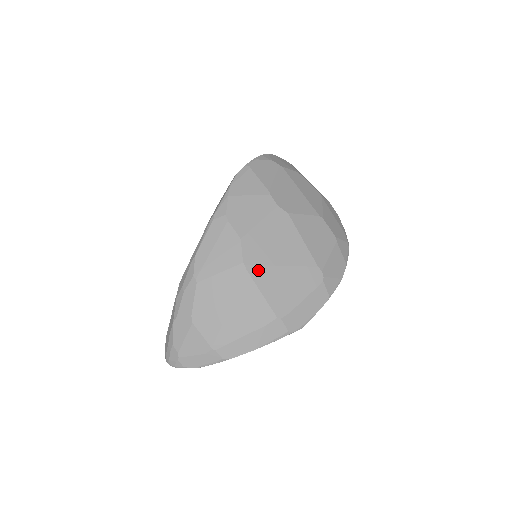
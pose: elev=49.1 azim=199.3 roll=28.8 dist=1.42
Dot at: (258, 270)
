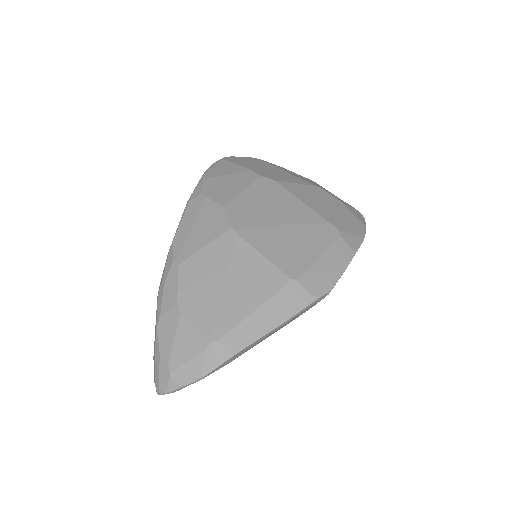
Dot at: (252, 232)
